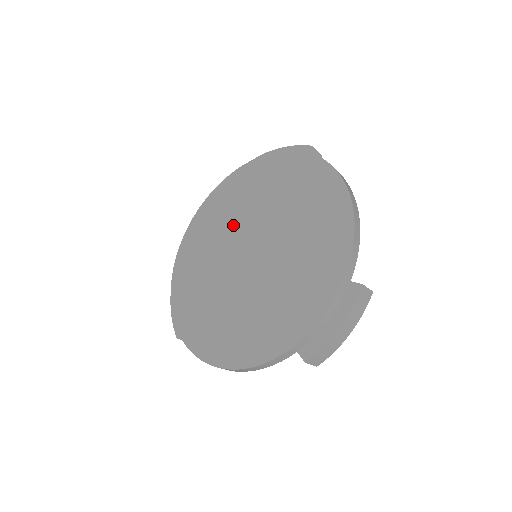
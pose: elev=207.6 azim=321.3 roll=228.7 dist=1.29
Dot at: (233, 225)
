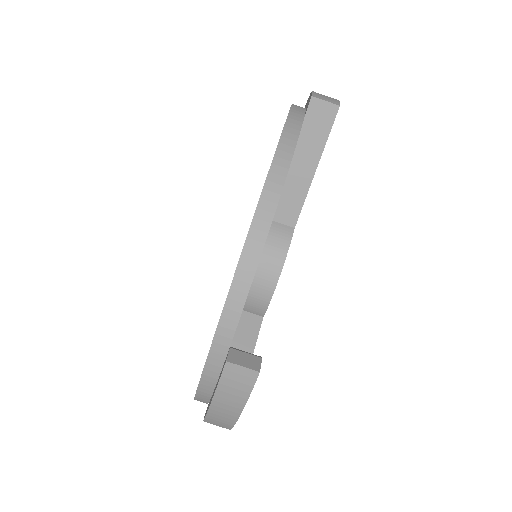
Dot at: occluded
